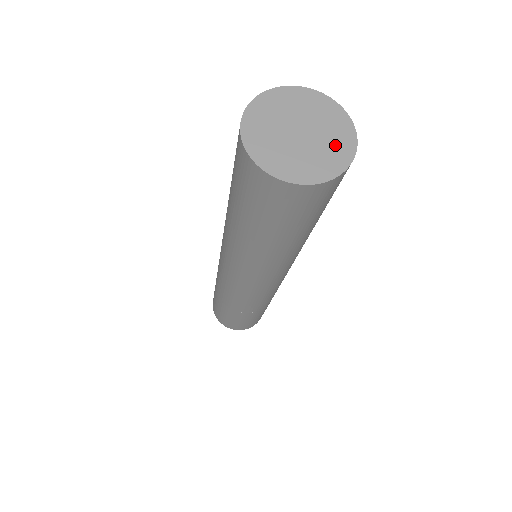
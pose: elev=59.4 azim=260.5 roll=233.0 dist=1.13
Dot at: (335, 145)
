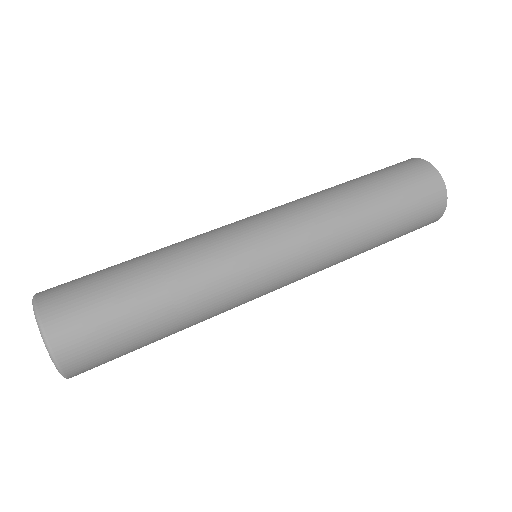
Dot at: occluded
